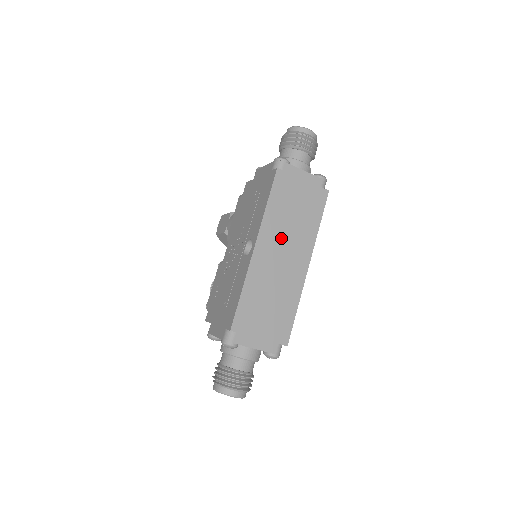
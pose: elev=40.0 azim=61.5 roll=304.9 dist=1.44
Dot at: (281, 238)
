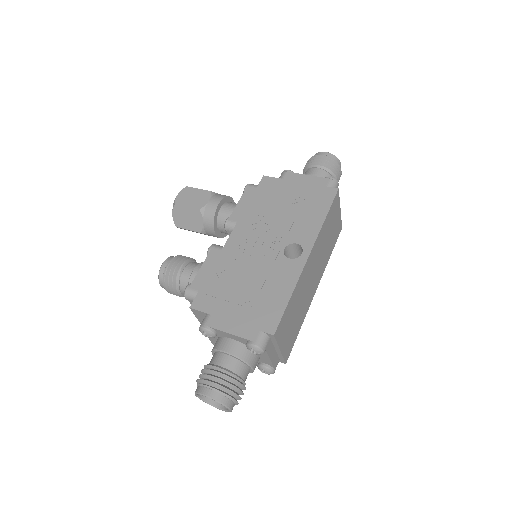
Dot at: (319, 255)
